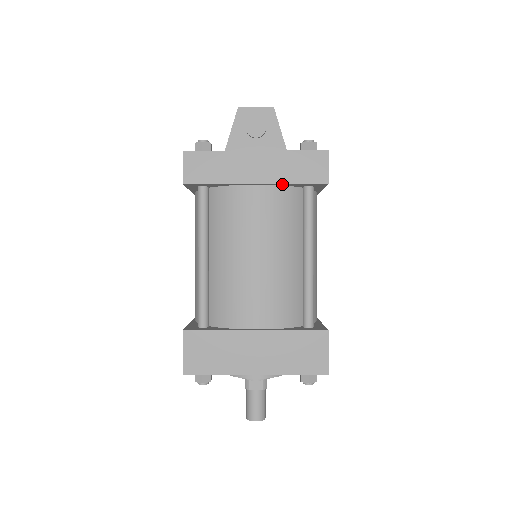
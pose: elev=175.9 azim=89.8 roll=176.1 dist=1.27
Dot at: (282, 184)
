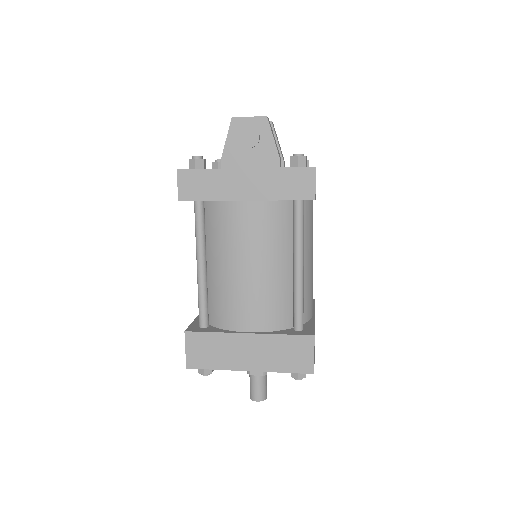
Dot at: (271, 200)
